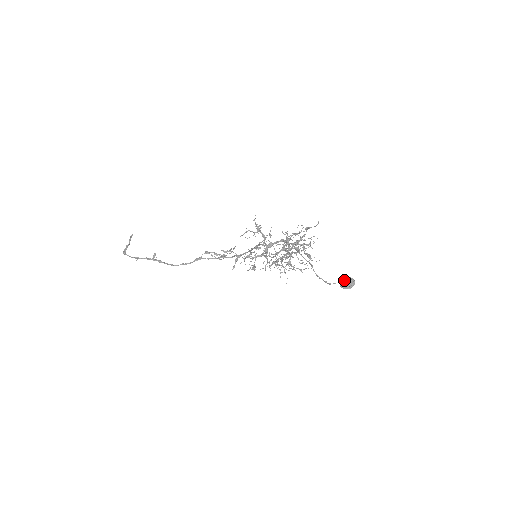
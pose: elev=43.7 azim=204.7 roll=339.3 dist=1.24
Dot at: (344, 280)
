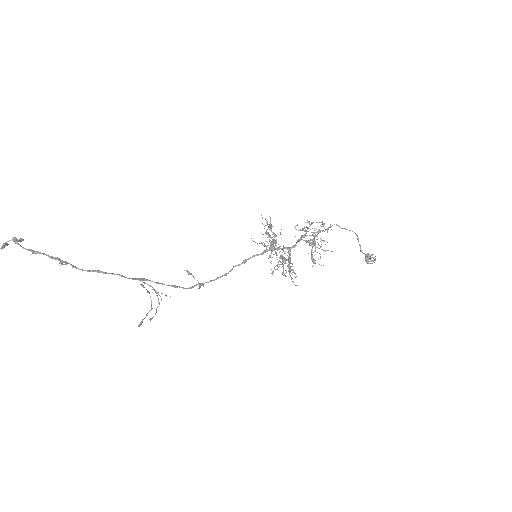
Dot at: occluded
